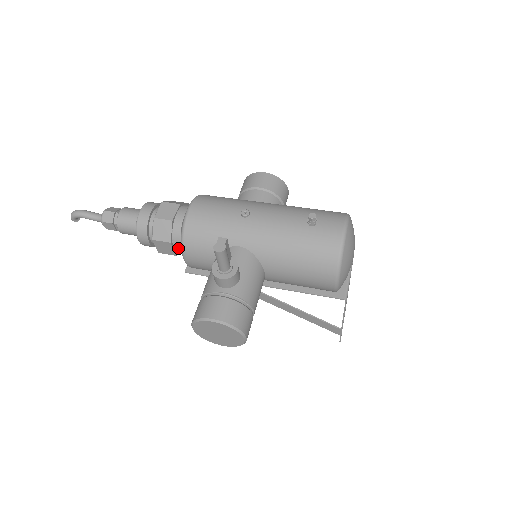
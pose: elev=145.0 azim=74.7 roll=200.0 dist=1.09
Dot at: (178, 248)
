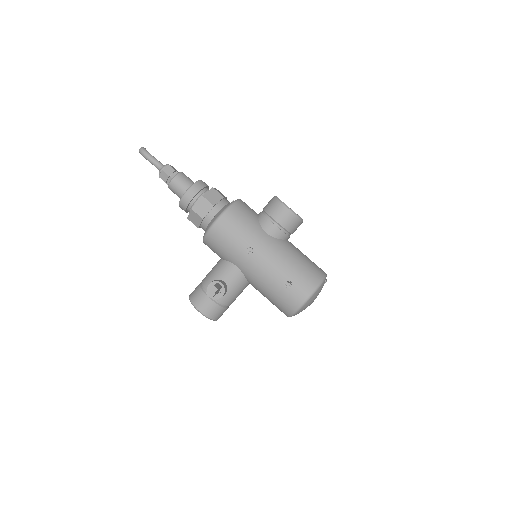
Dot at: (204, 230)
